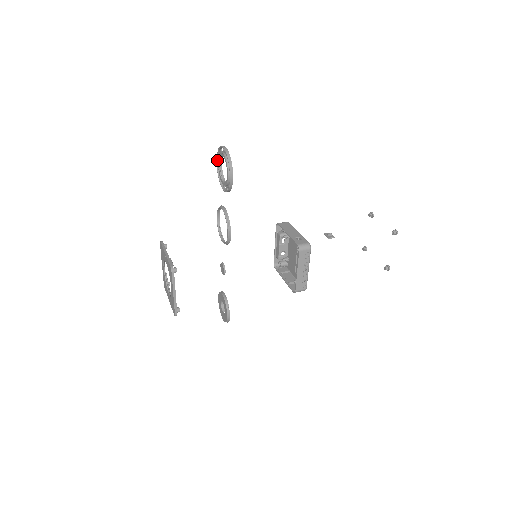
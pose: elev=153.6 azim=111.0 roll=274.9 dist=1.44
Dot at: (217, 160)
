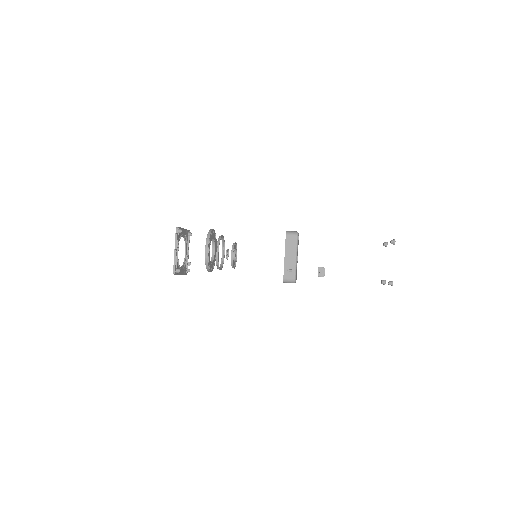
Dot at: (211, 230)
